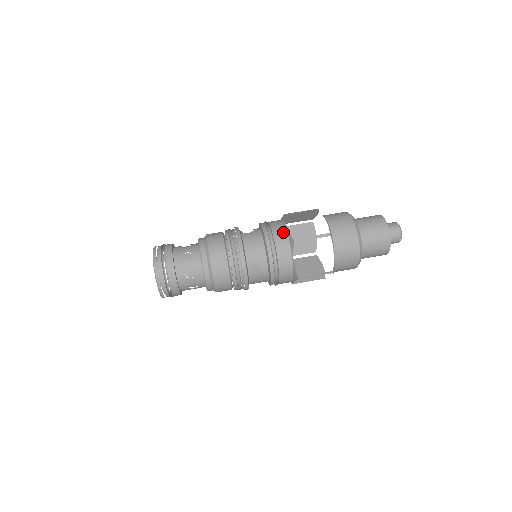
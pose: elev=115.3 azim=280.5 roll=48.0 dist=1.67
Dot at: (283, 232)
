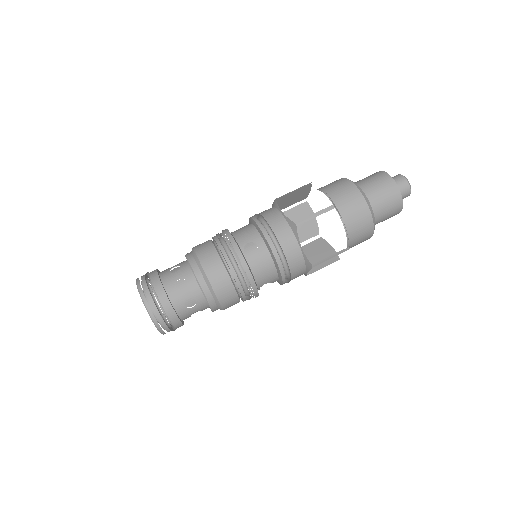
Dot at: (298, 255)
